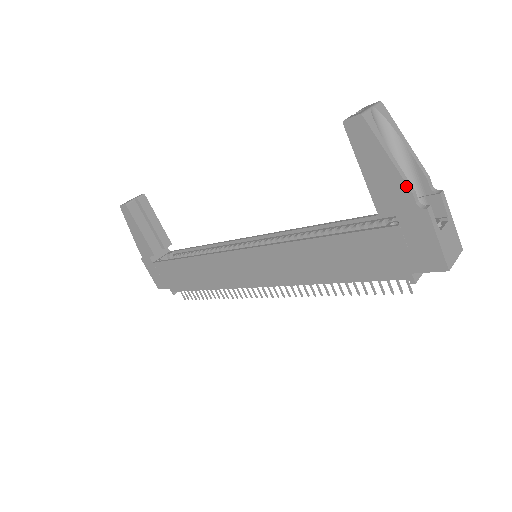
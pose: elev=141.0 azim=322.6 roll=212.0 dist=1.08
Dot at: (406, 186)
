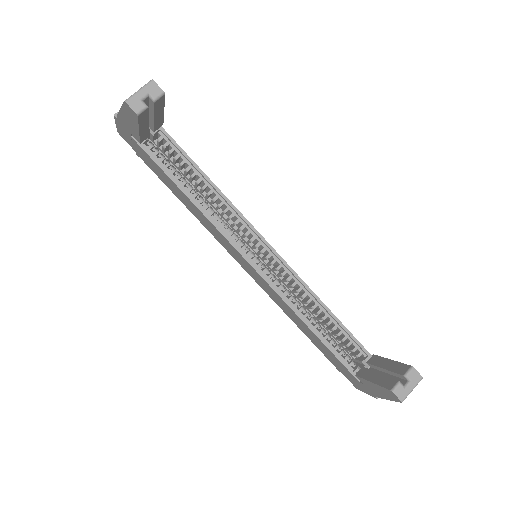
Dot at: (381, 398)
